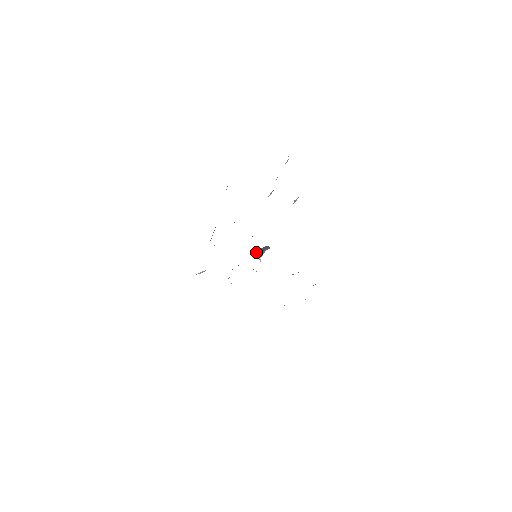
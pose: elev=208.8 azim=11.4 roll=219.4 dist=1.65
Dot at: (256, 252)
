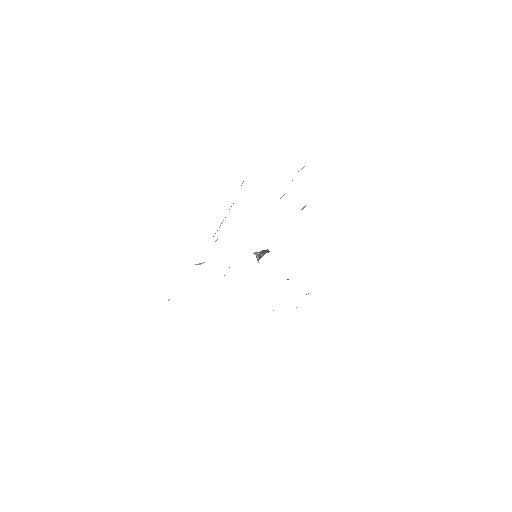
Dot at: (256, 253)
